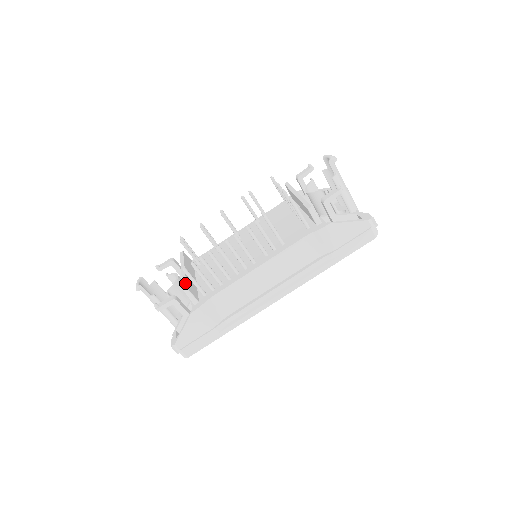
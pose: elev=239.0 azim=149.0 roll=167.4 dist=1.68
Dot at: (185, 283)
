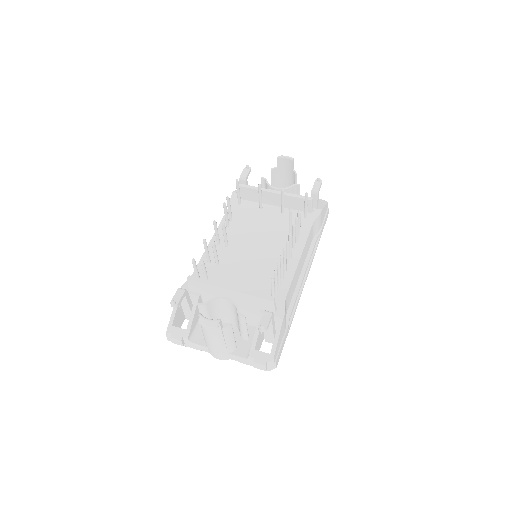
Dot at: (264, 295)
